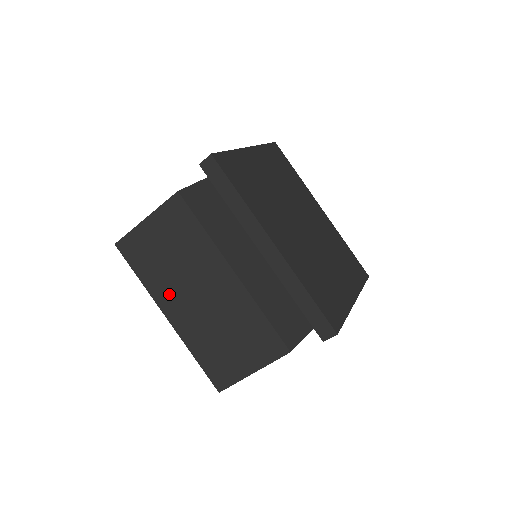
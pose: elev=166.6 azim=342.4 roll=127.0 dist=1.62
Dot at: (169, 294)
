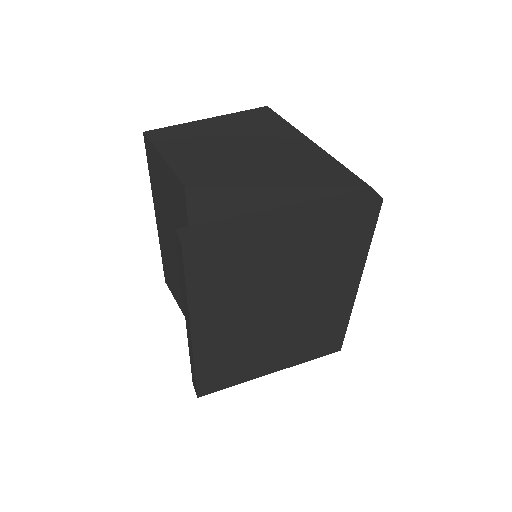
Dot at: (160, 213)
